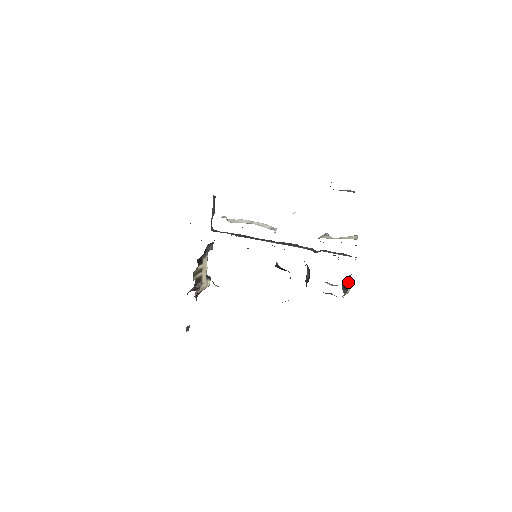
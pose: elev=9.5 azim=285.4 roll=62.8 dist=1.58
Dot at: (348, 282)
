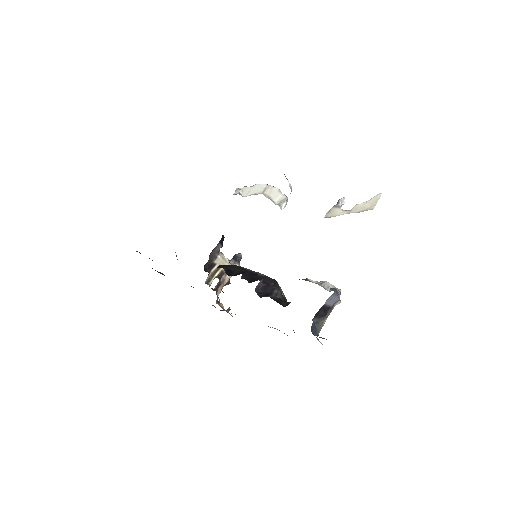
Dot at: (332, 301)
